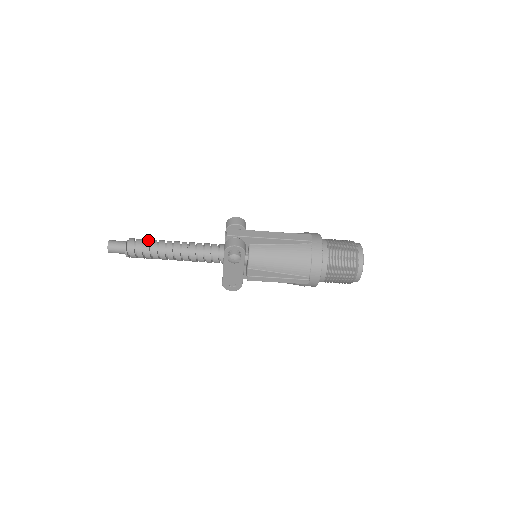
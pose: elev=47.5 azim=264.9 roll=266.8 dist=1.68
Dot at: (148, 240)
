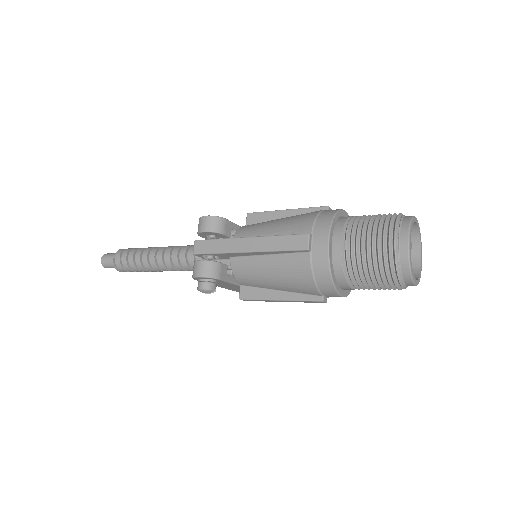
Dot at: (132, 253)
